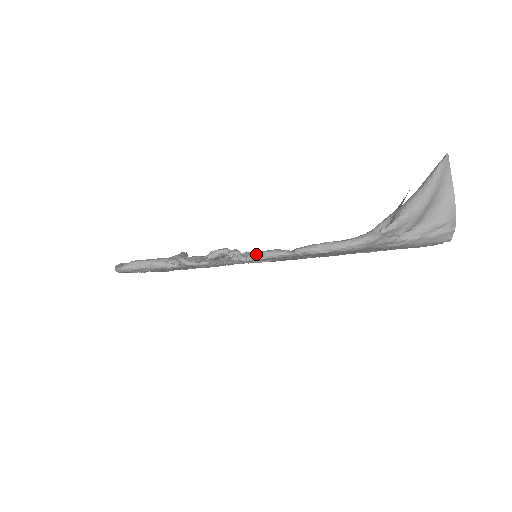
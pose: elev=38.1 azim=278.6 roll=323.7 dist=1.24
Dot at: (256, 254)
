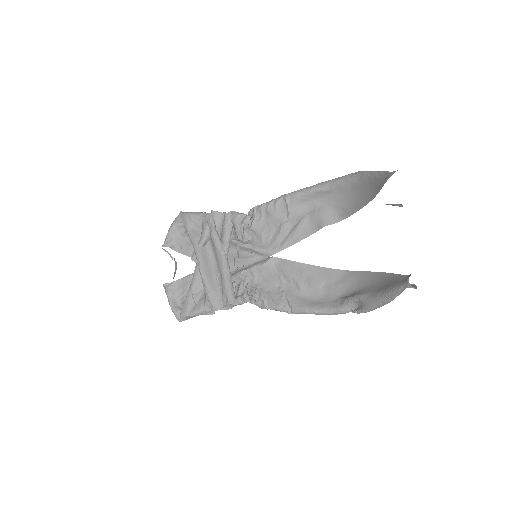
Dot at: occluded
